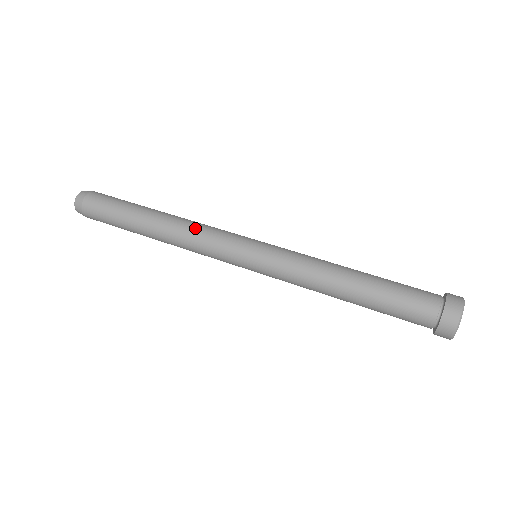
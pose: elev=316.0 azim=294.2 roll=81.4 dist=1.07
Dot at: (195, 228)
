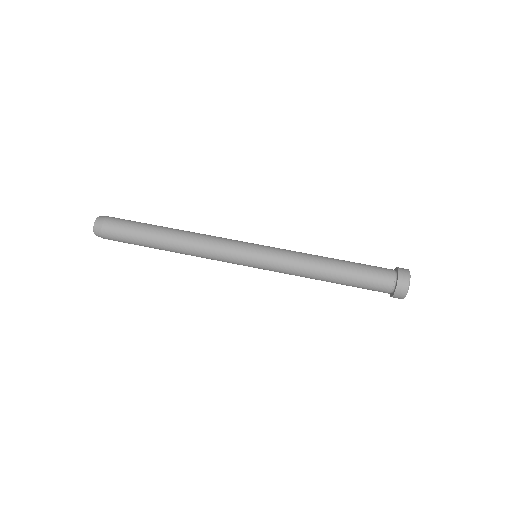
Dot at: (203, 253)
